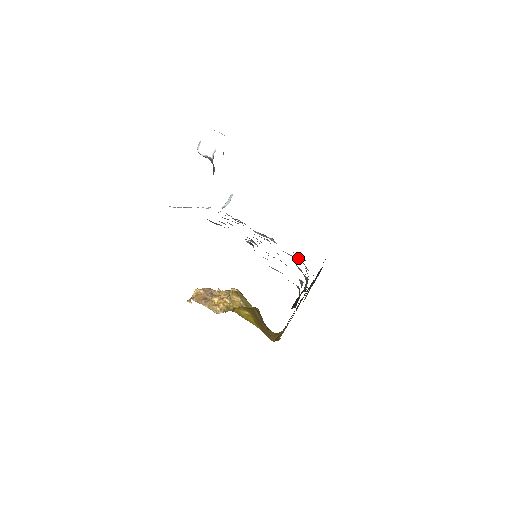
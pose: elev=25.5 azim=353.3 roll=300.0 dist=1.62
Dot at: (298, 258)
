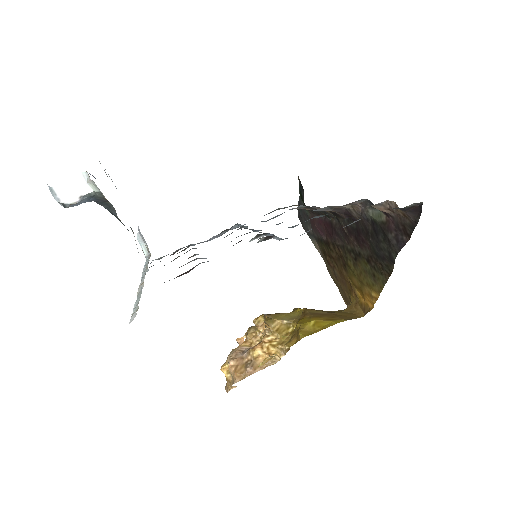
Dot at: occluded
